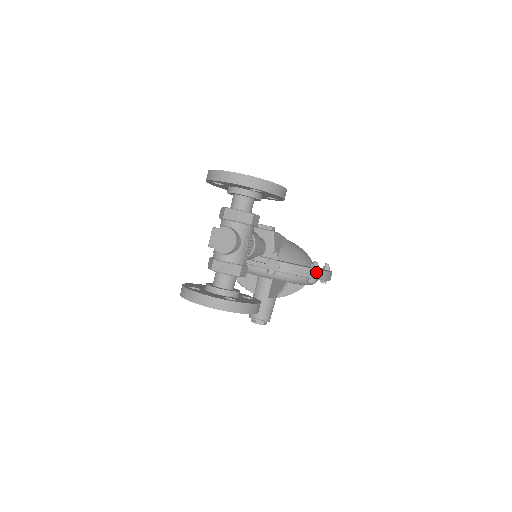
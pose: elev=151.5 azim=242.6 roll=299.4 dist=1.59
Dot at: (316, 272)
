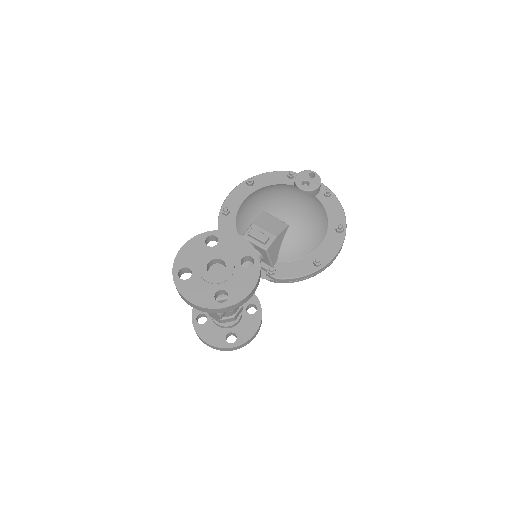
Dot at: (317, 271)
